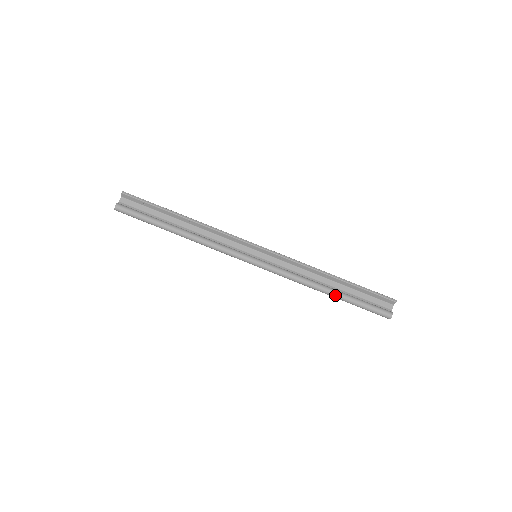
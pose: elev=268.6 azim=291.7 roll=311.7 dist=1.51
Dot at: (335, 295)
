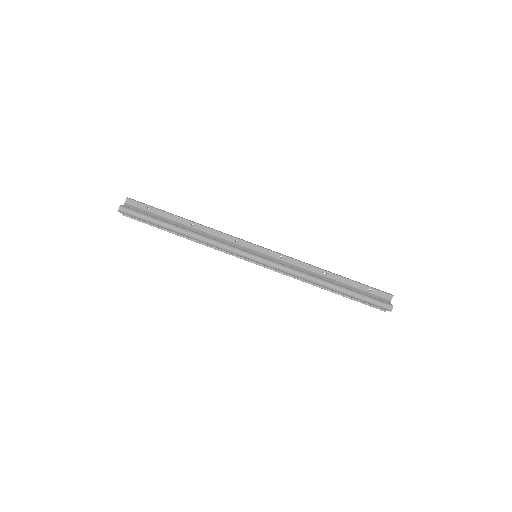
Dot at: (336, 287)
